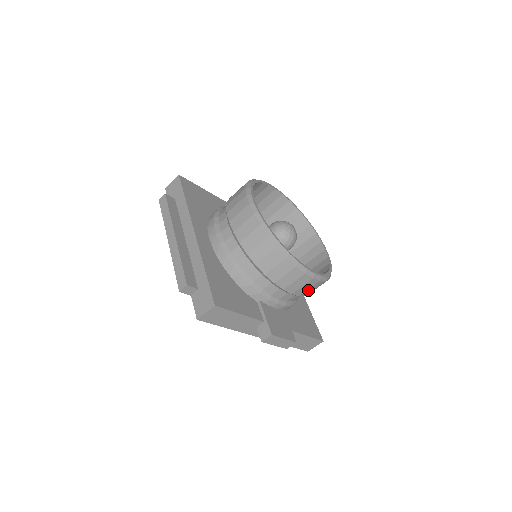
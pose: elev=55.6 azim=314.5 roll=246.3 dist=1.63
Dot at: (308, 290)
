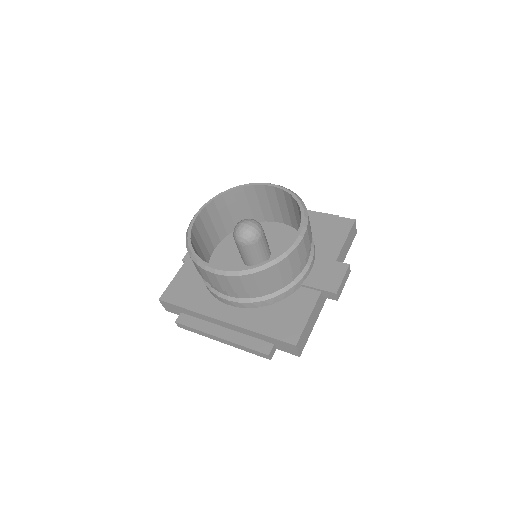
Dot at: (309, 237)
